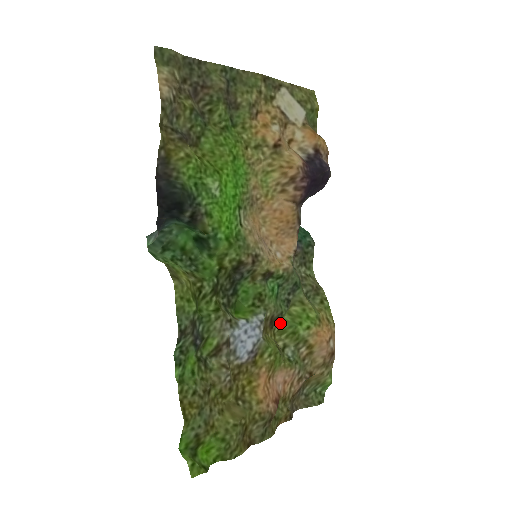
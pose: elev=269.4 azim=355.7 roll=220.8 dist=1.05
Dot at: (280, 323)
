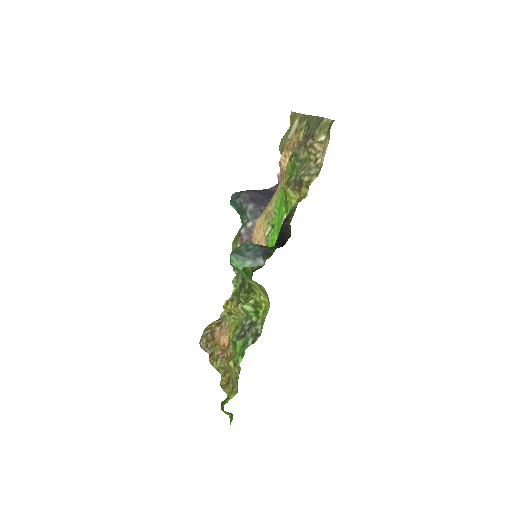
Dot at: occluded
